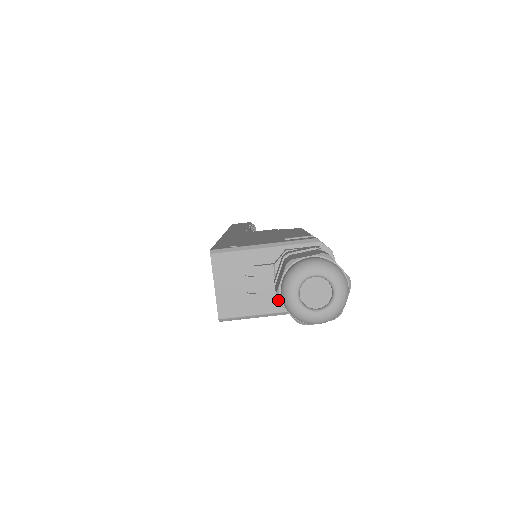
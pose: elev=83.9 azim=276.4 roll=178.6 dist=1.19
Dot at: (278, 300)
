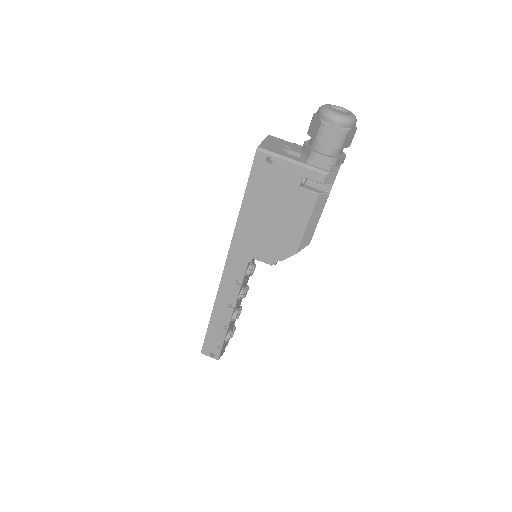
Dot at: (314, 114)
